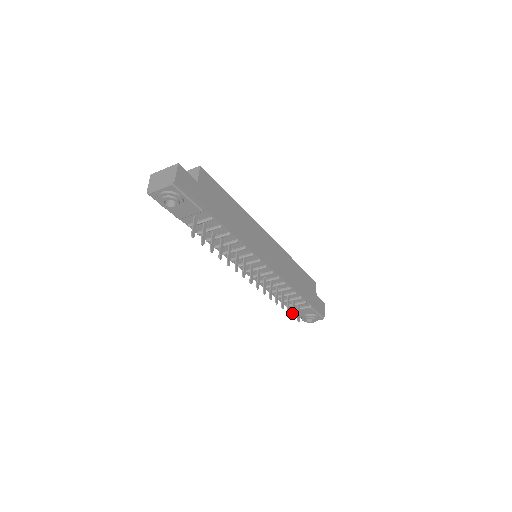
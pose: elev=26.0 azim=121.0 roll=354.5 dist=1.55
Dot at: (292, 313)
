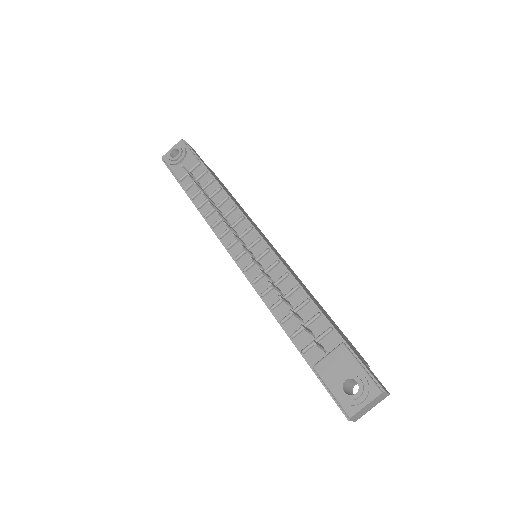
Dot at: (301, 326)
